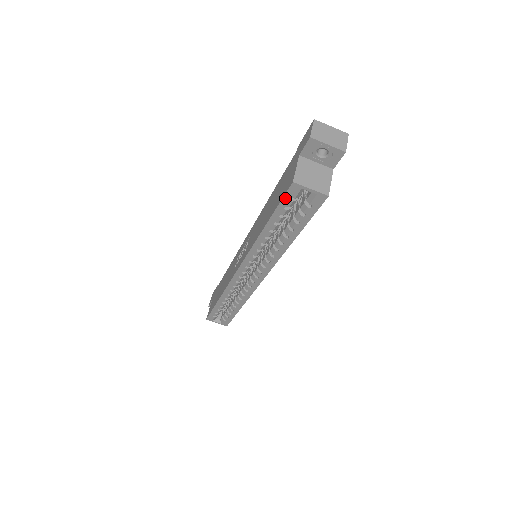
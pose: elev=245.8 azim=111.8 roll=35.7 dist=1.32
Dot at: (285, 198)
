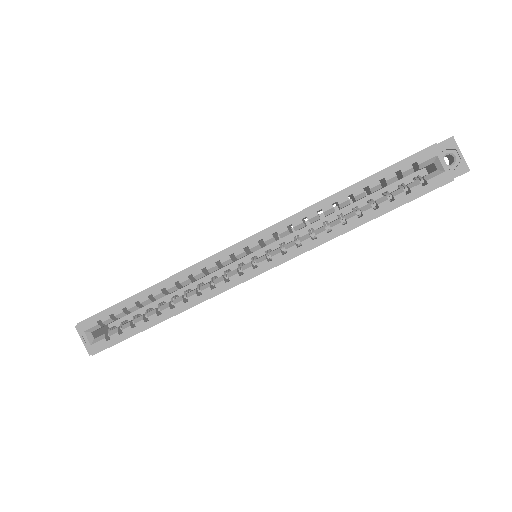
Dot at: (409, 159)
